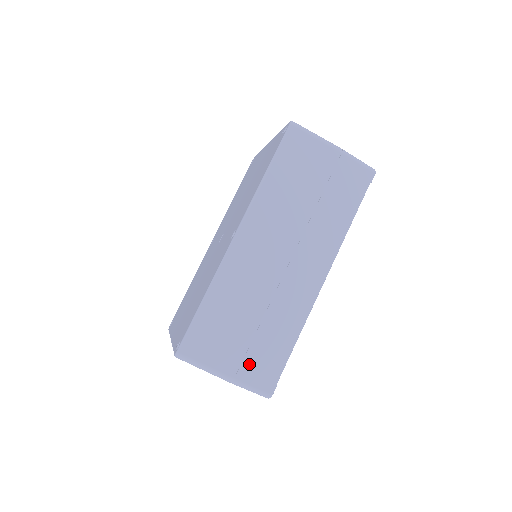
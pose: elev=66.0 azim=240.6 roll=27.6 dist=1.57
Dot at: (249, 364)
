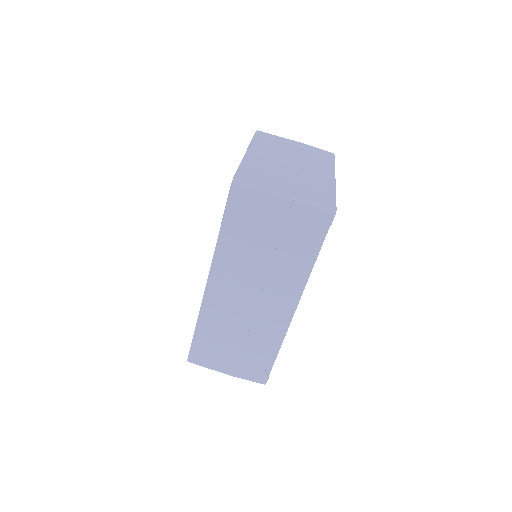
Dot at: (242, 367)
